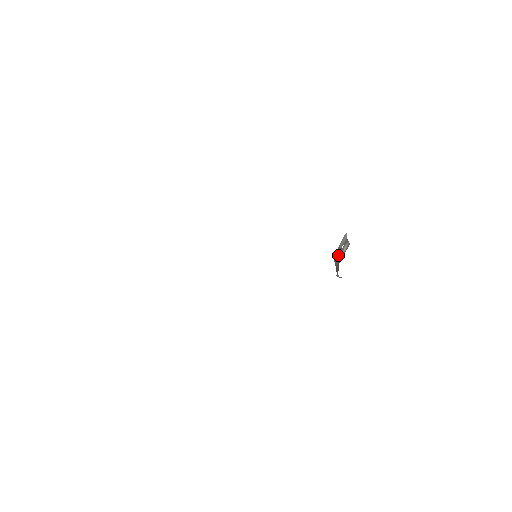
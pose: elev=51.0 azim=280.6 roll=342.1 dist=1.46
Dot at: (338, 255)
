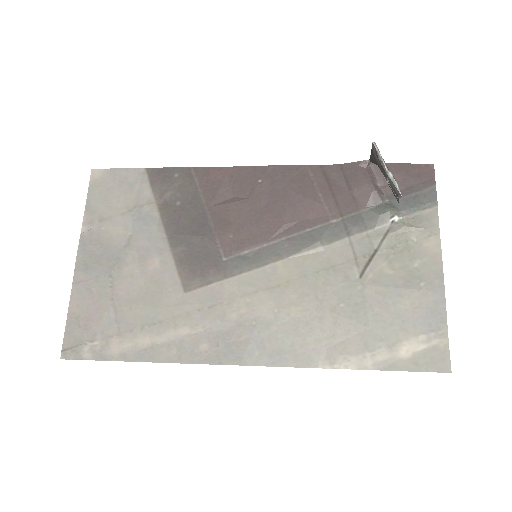
Dot at: (379, 166)
